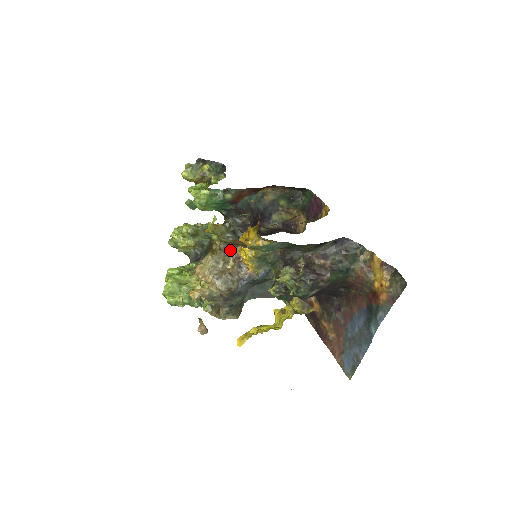
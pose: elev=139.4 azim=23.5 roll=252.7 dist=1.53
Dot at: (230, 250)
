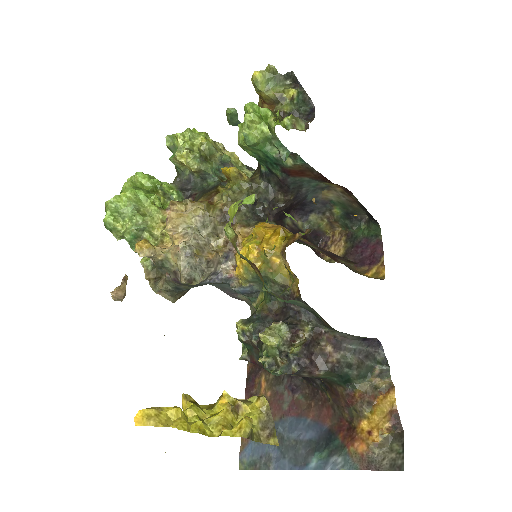
Dot at: occluded
